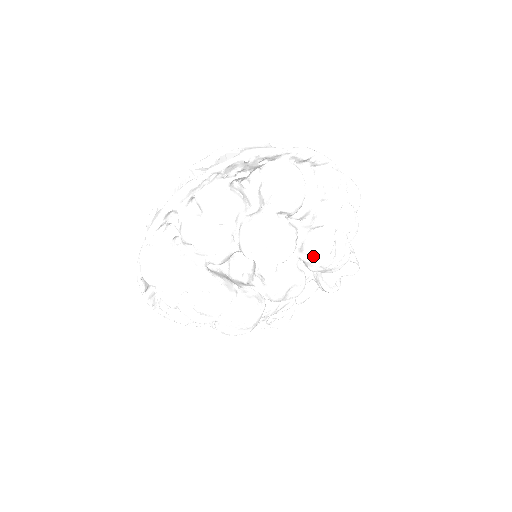
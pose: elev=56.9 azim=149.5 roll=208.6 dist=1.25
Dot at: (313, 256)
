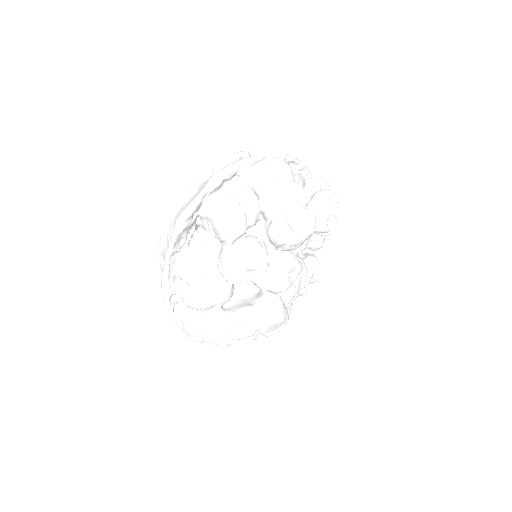
Dot at: (284, 246)
